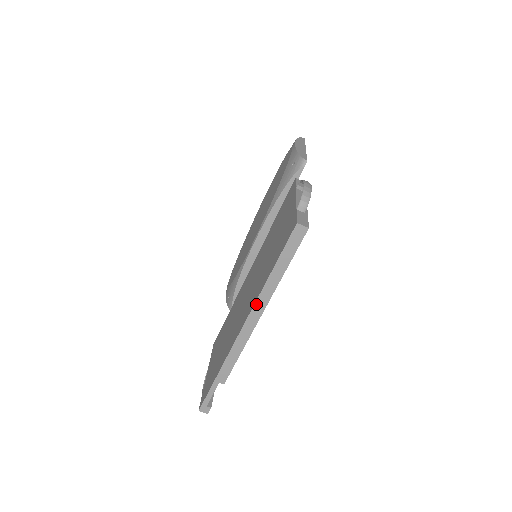
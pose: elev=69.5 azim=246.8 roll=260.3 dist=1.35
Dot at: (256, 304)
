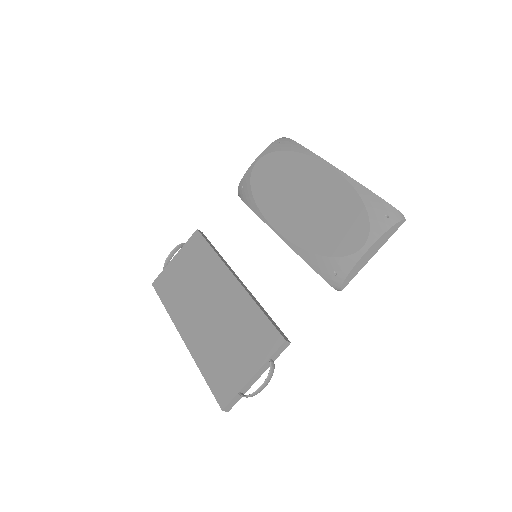
Dot at: (192, 356)
